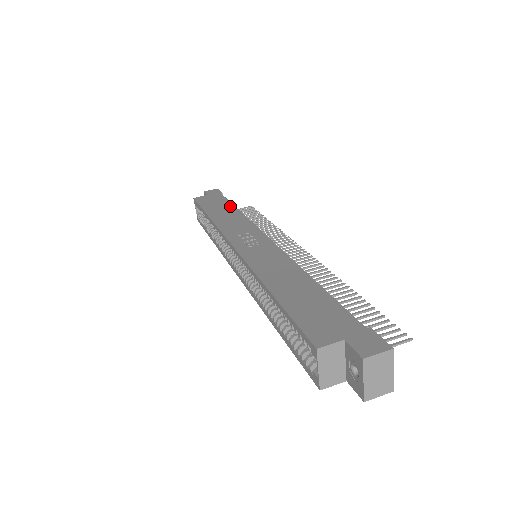
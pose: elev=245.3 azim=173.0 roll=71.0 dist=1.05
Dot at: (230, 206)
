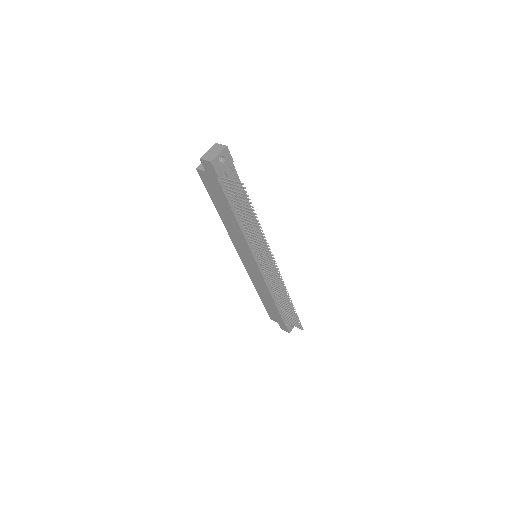
Dot at: occluded
